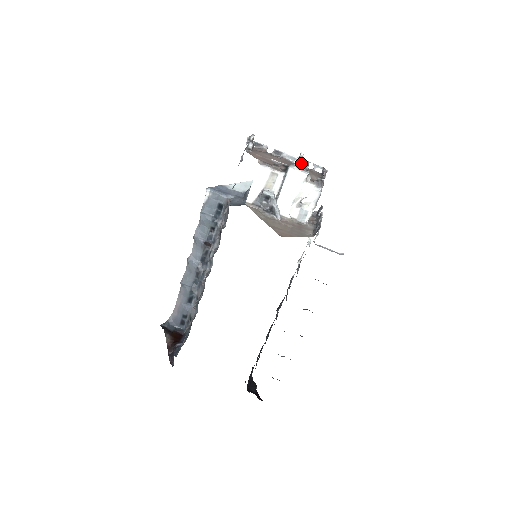
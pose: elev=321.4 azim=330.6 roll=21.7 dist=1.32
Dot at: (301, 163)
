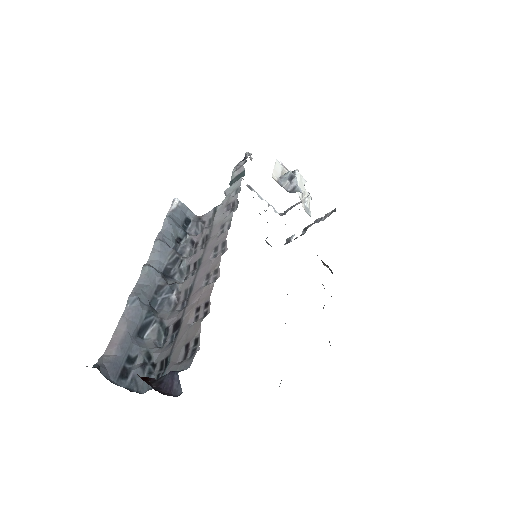
Dot at: occluded
